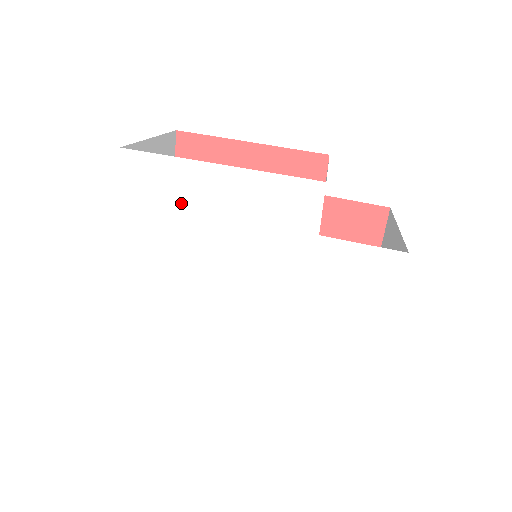
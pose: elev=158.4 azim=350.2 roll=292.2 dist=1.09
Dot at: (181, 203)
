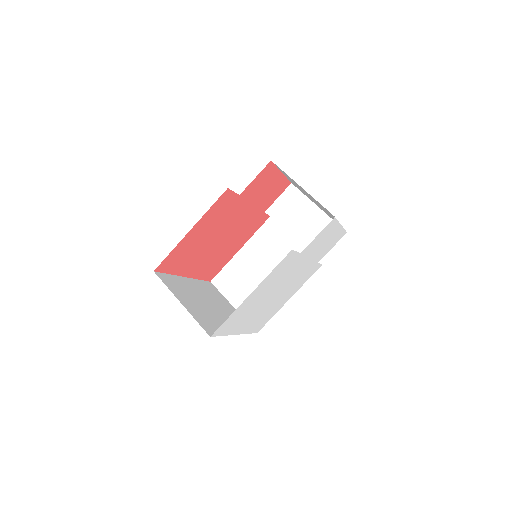
Dot at: (245, 310)
